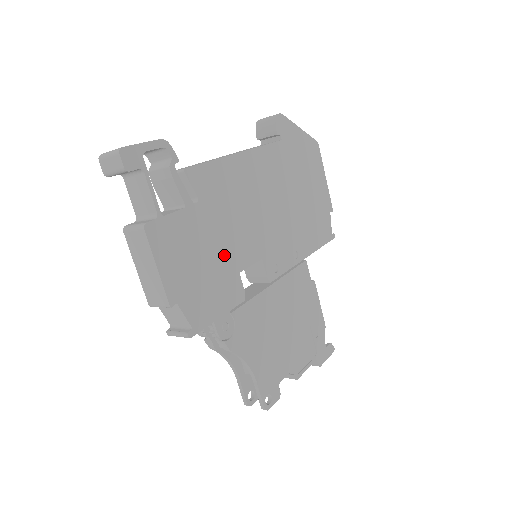
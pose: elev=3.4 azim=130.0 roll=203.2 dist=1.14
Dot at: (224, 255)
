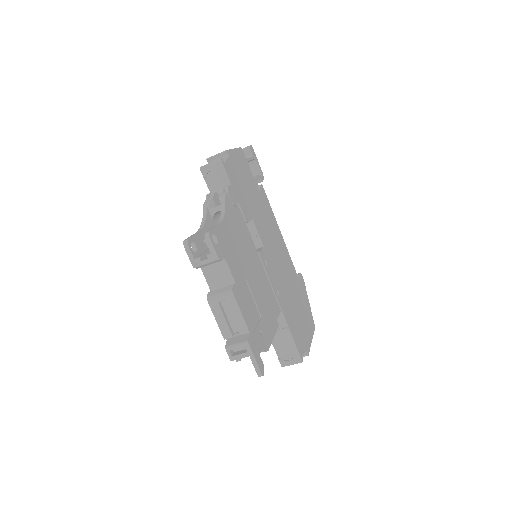
Dot at: (253, 206)
